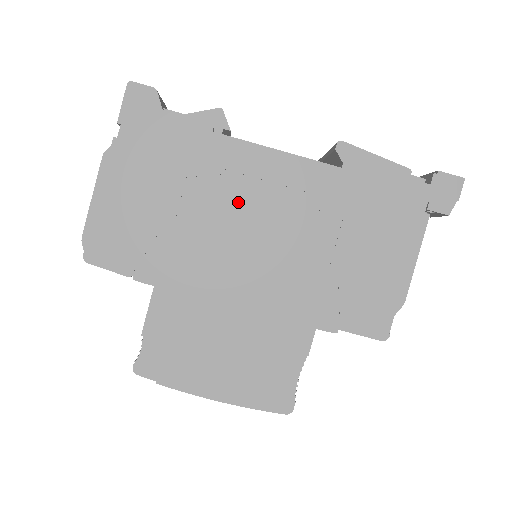
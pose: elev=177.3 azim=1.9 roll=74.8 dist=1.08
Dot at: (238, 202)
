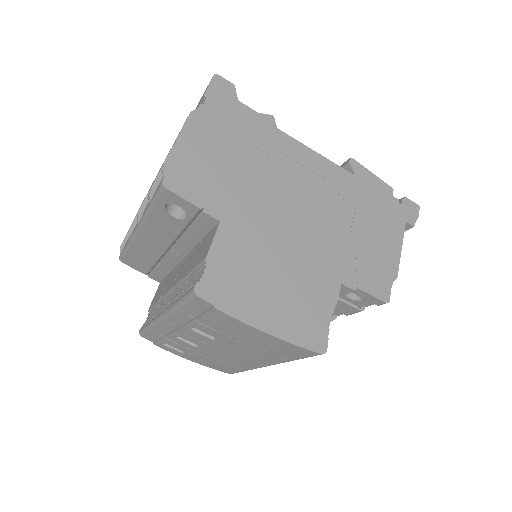
Dot at: (287, 176)
